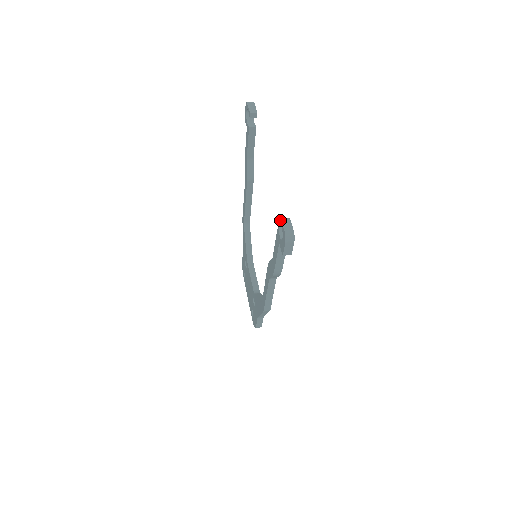
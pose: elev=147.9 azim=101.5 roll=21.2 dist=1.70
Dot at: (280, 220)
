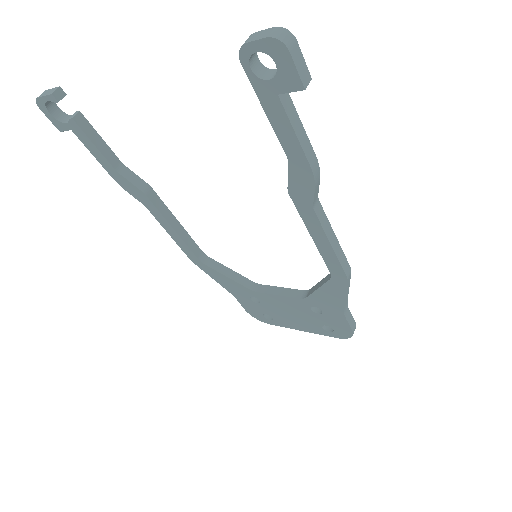
Dot at: (241, 50)
